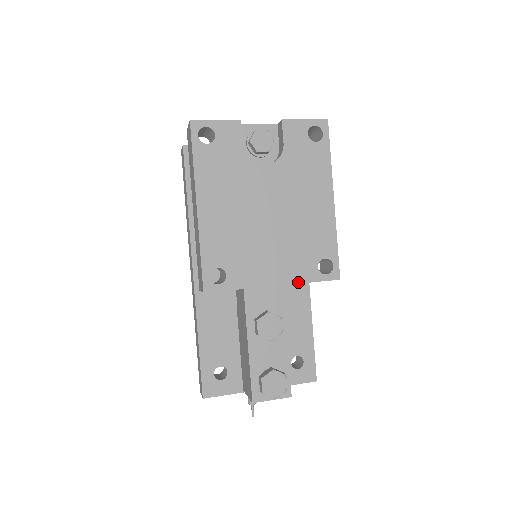
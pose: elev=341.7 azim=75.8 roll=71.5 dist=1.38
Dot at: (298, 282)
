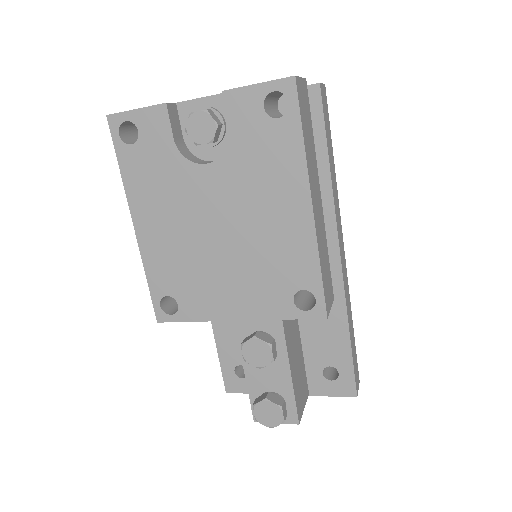
Dot at: (267, 318)
